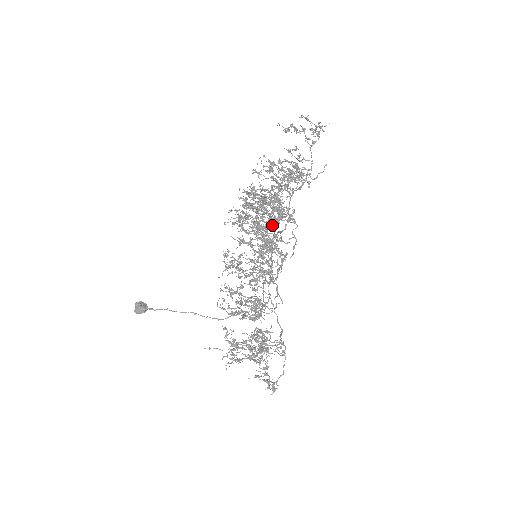
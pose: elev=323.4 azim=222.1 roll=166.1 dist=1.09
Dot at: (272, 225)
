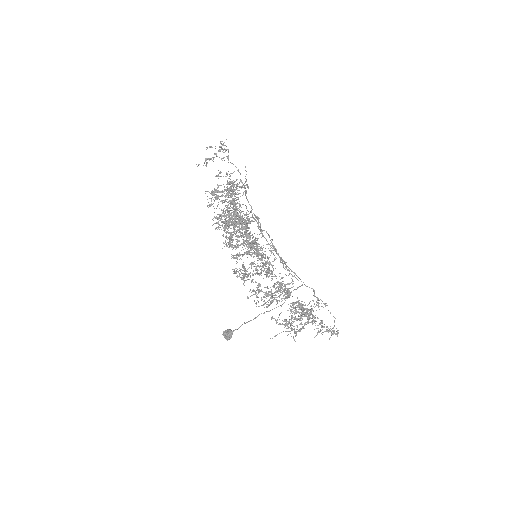
Dot at: occluded
